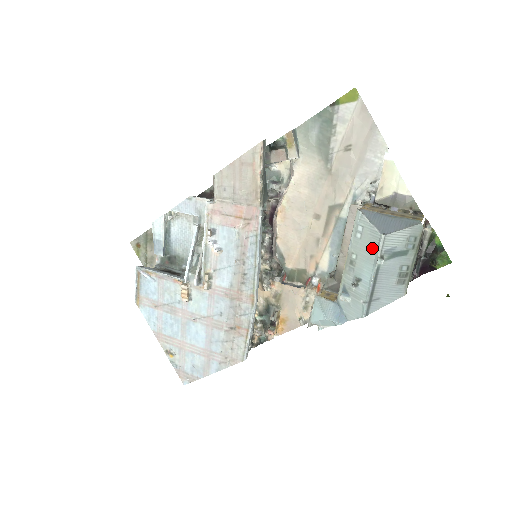
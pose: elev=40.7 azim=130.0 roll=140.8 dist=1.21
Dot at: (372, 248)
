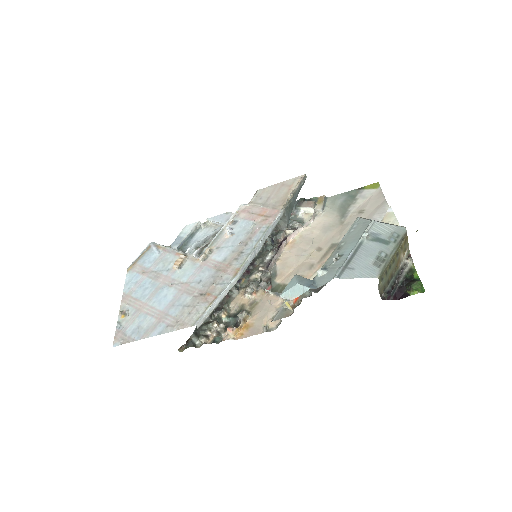
Dot at: (361, 232)
